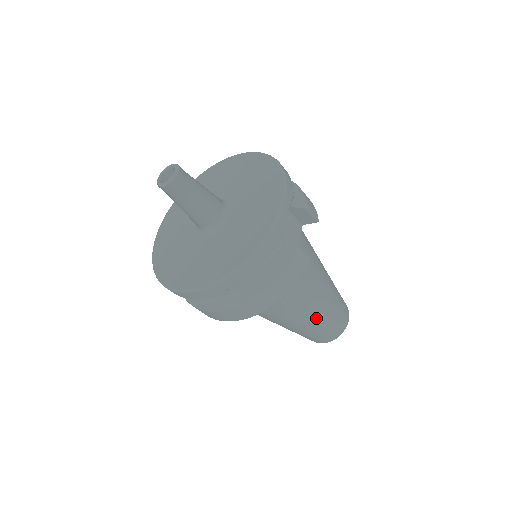
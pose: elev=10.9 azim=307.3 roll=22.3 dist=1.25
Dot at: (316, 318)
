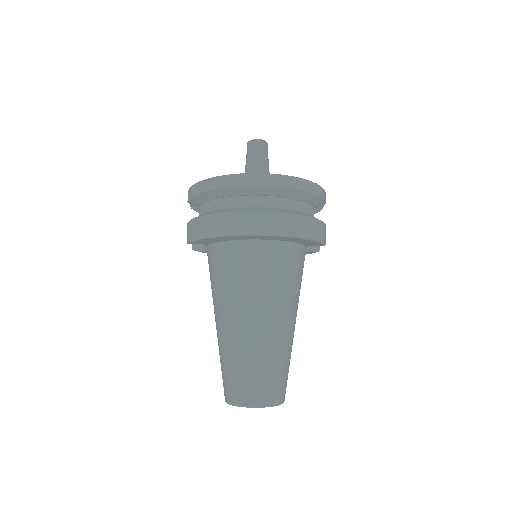
Dot at: (283, 338)
